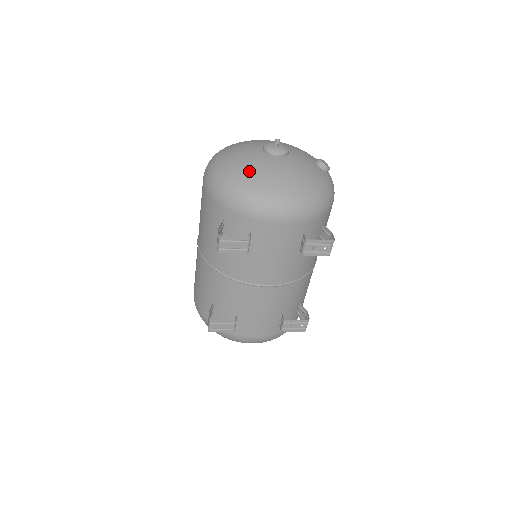
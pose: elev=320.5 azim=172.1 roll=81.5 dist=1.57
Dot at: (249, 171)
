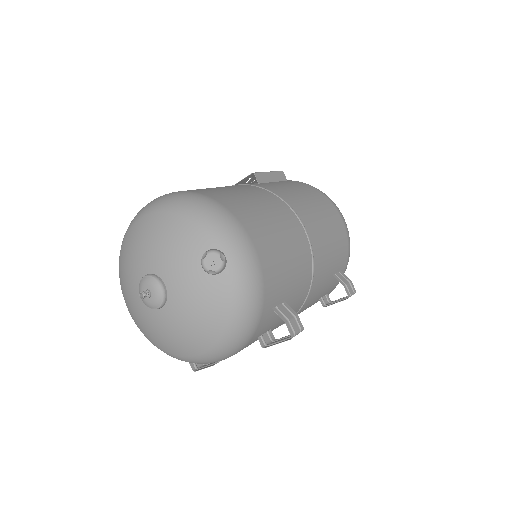
Dot at: (154, 337)
